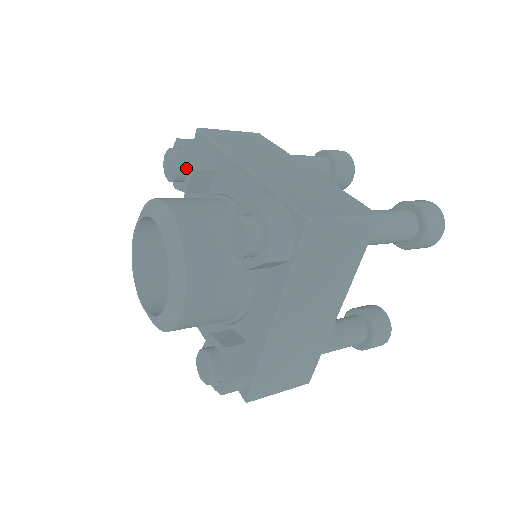
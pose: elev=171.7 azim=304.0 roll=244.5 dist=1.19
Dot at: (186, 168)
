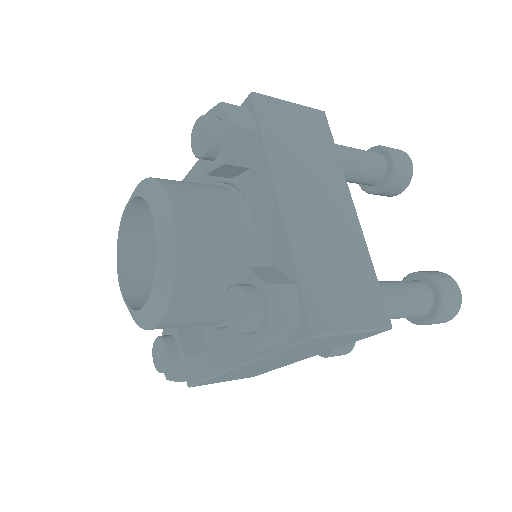
Dot at: occluded
